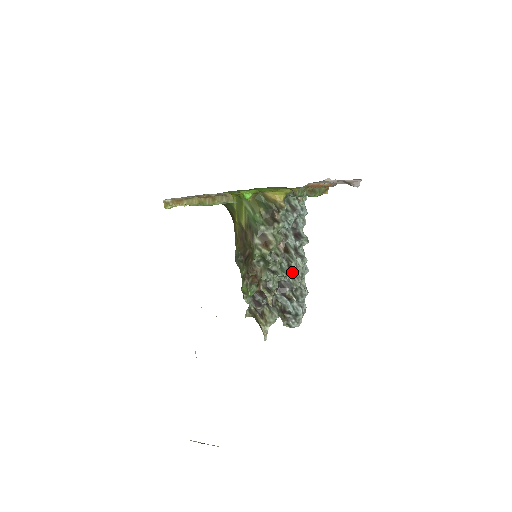
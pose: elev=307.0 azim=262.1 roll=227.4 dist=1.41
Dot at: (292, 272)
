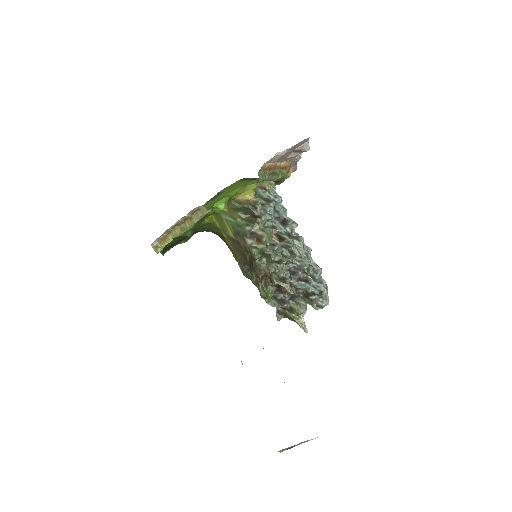
Dot at: (296, 256)
